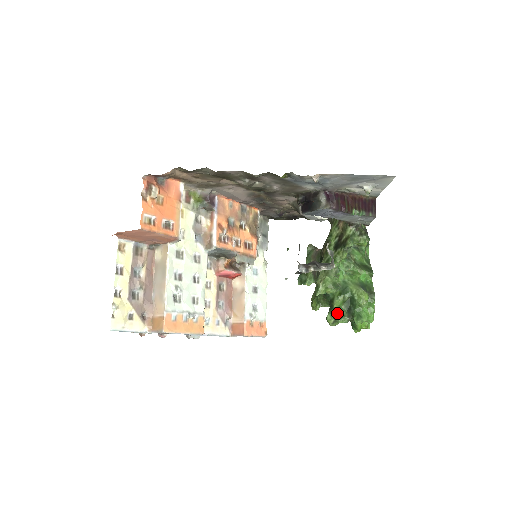
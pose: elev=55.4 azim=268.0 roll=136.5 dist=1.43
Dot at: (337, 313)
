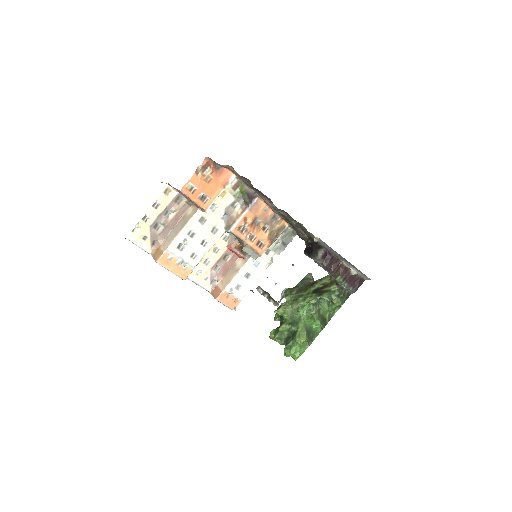
Dot at: (278, 334)
